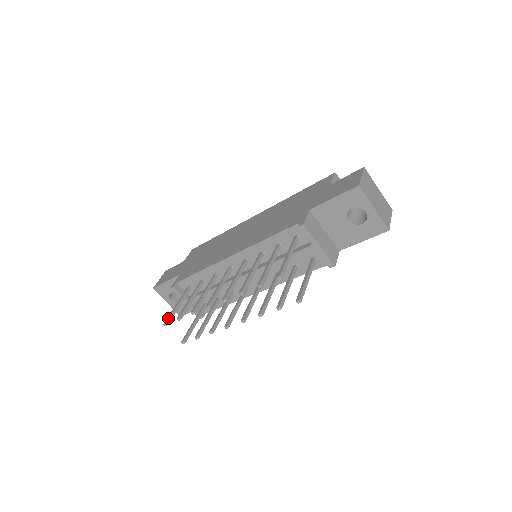
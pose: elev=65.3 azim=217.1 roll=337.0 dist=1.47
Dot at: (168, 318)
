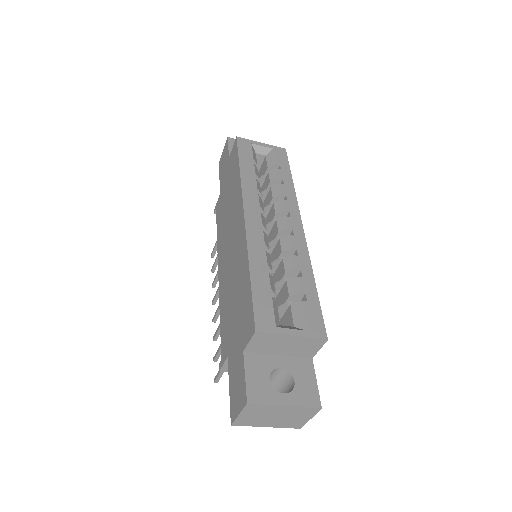
Dot at: (212, 253)
